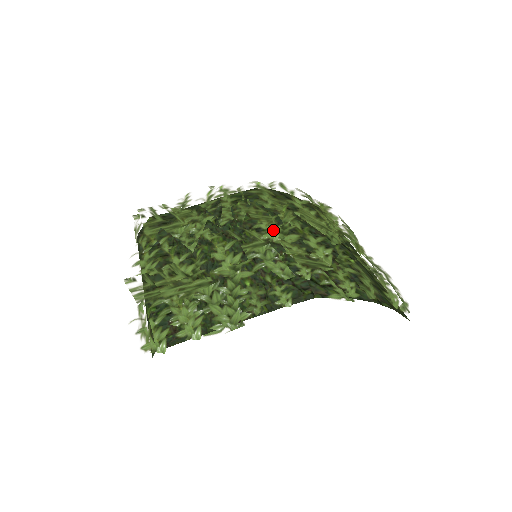
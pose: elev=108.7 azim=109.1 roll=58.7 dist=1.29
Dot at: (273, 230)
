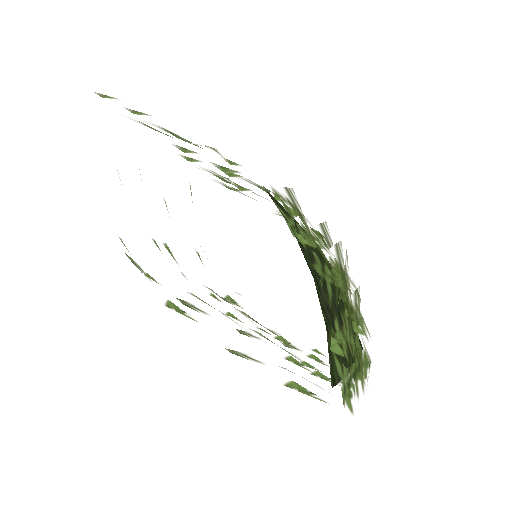
Dot at: occluded
